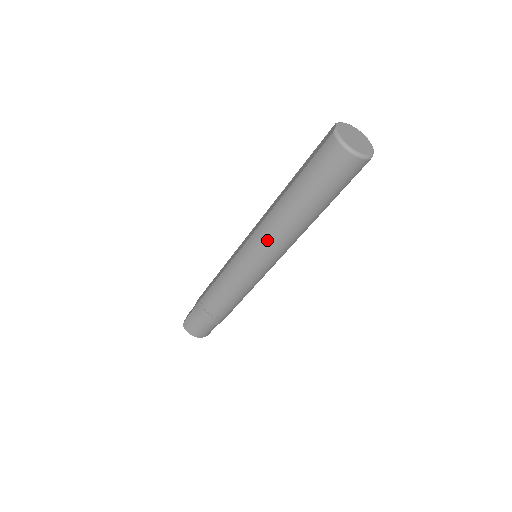
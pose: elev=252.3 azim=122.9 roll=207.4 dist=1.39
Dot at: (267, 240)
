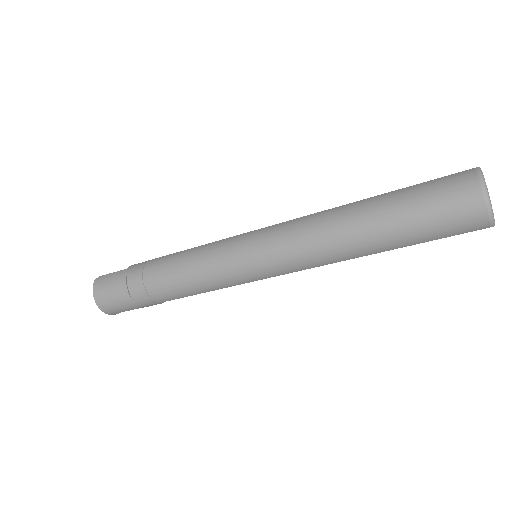
Dot at: (296, 236)
